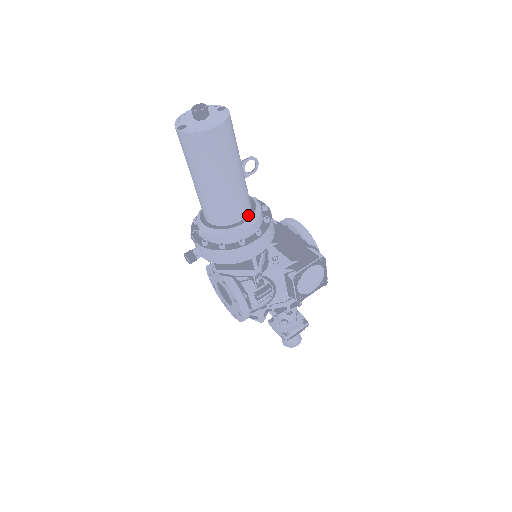
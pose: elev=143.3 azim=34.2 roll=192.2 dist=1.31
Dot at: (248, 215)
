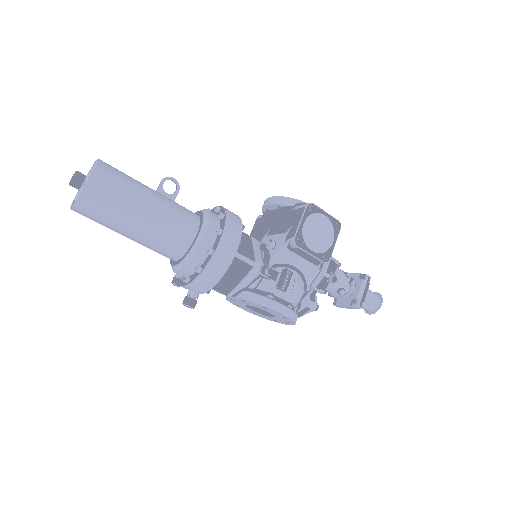
Dot at: (199, 226)
